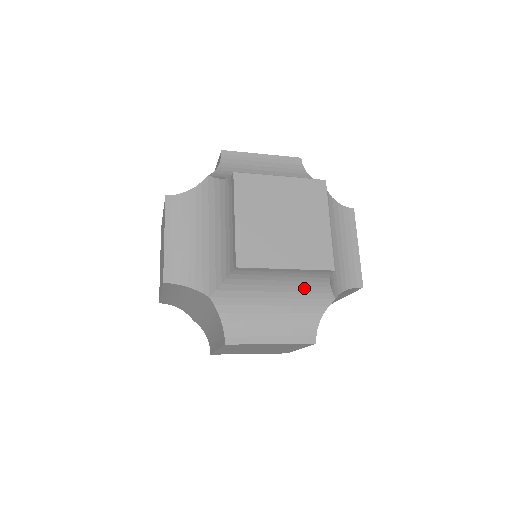
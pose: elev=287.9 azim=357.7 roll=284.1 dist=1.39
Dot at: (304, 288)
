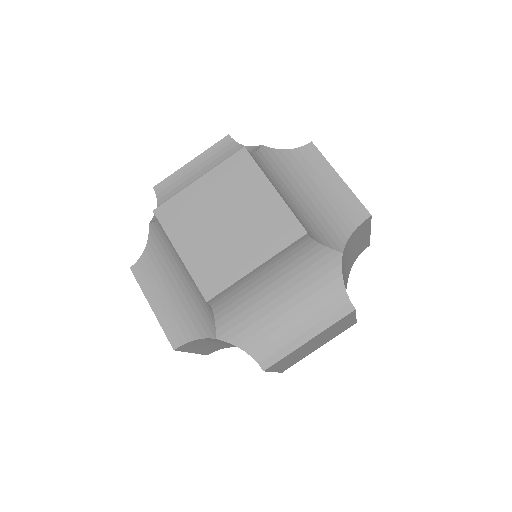
Dot at: occluded
